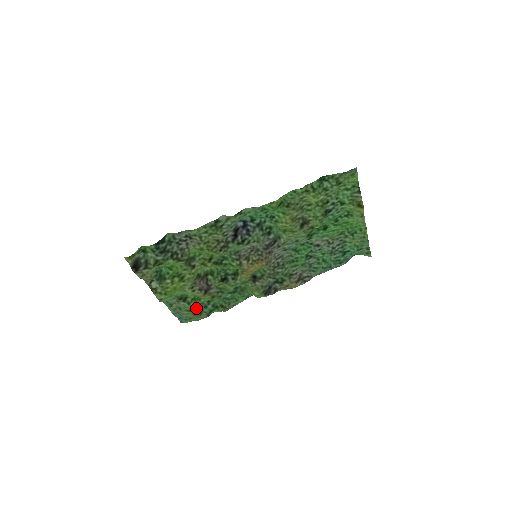
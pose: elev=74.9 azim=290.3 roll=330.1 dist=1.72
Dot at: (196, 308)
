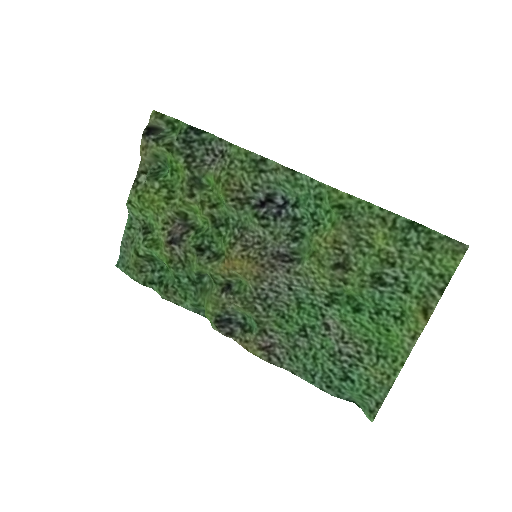
Dot at: (145, 260)
